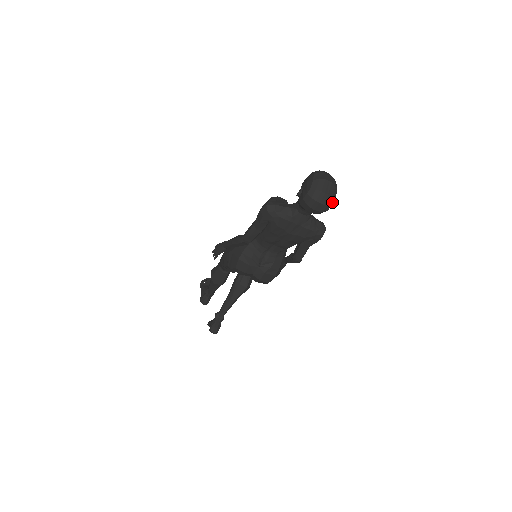
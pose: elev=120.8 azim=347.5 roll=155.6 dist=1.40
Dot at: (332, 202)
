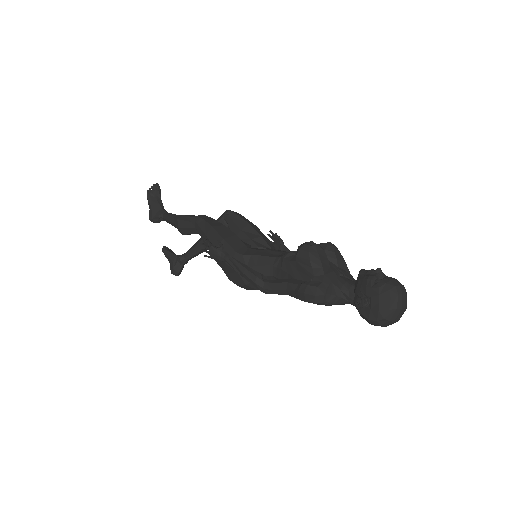
Dot at: occluded
